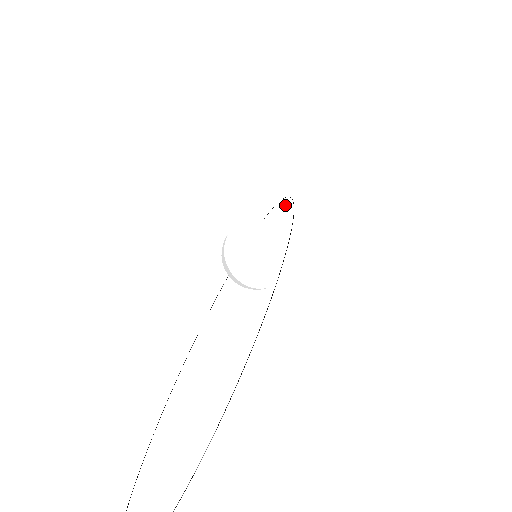
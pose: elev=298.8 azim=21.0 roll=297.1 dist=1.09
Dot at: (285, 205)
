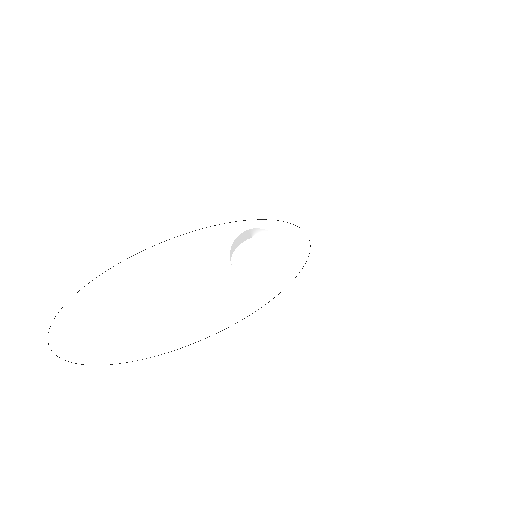
Dot at: occluded
